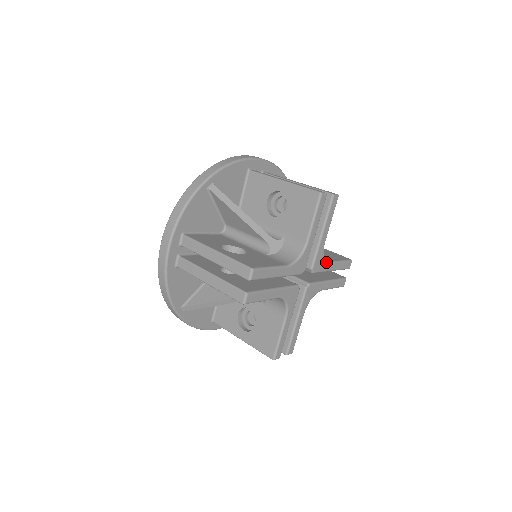
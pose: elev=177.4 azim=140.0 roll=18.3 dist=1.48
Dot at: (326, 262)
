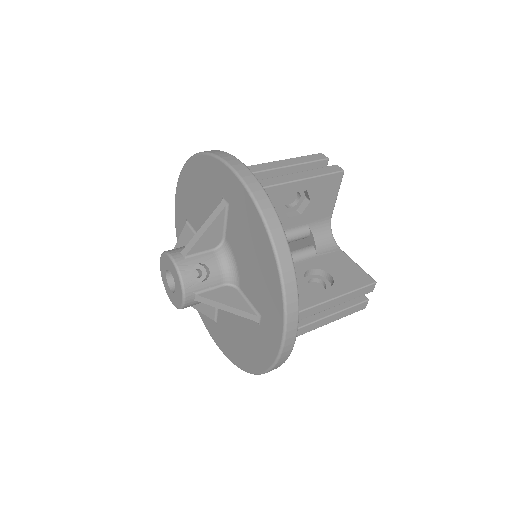
Dot at: occluded
